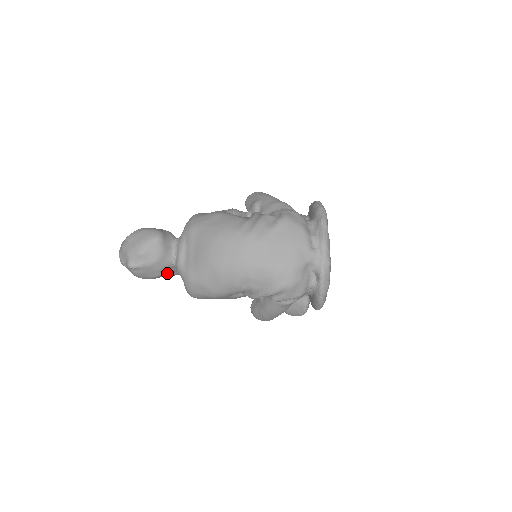
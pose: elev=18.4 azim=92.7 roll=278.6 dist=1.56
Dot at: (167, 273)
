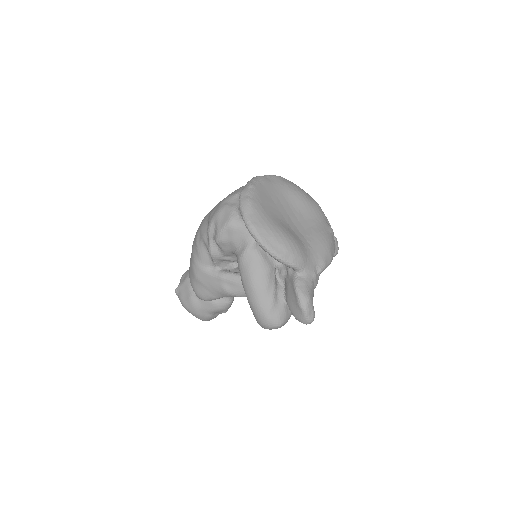
Dot at: occluded
